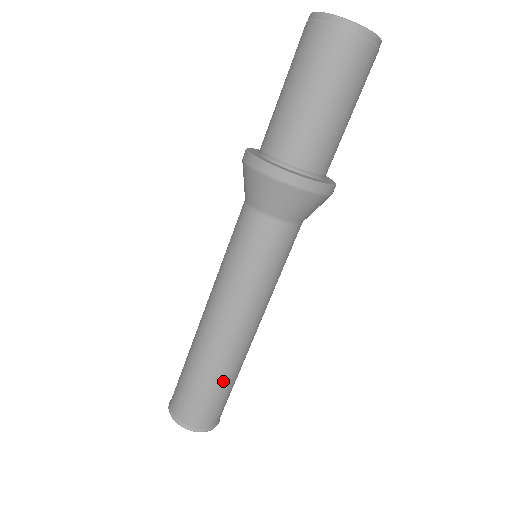
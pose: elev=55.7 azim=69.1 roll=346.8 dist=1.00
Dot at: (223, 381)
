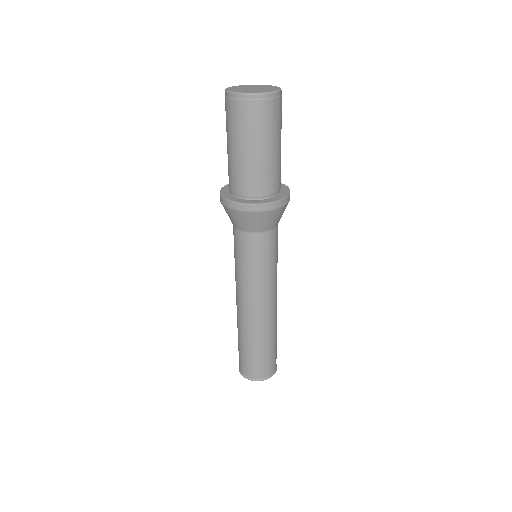
Dot at: (264, 344)
